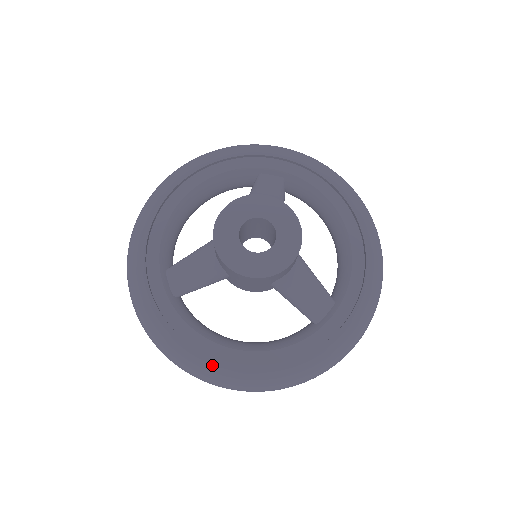
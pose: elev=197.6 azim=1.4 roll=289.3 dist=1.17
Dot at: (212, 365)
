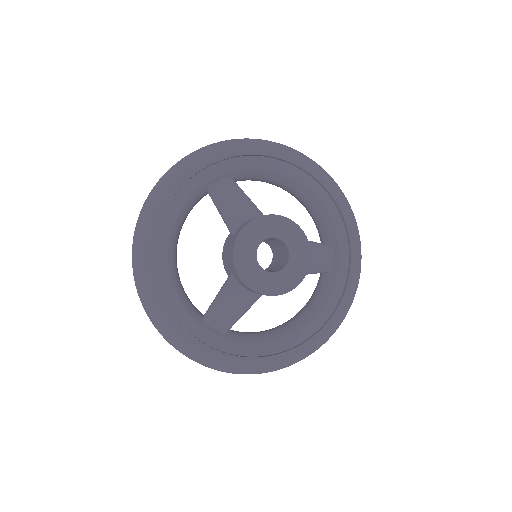
Dot at: (291, 356)
